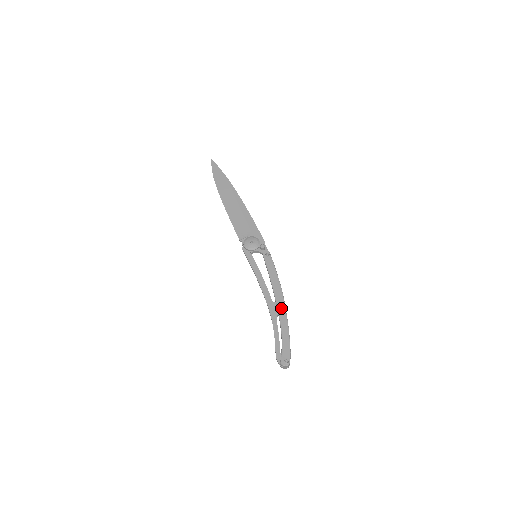
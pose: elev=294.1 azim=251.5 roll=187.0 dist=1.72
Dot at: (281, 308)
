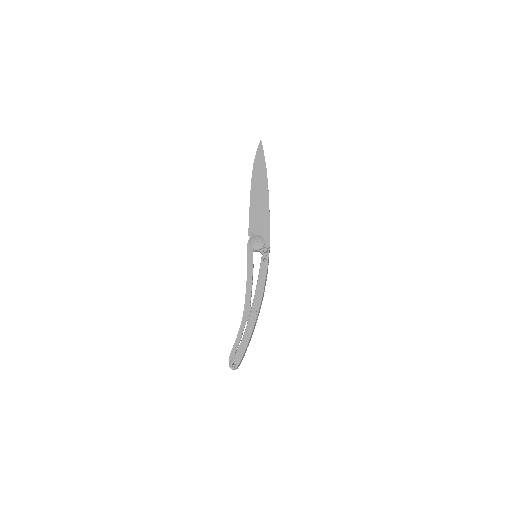
Dot at: (253, 315)
